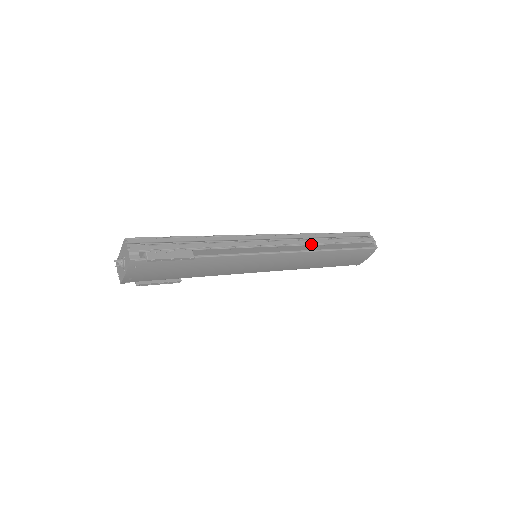
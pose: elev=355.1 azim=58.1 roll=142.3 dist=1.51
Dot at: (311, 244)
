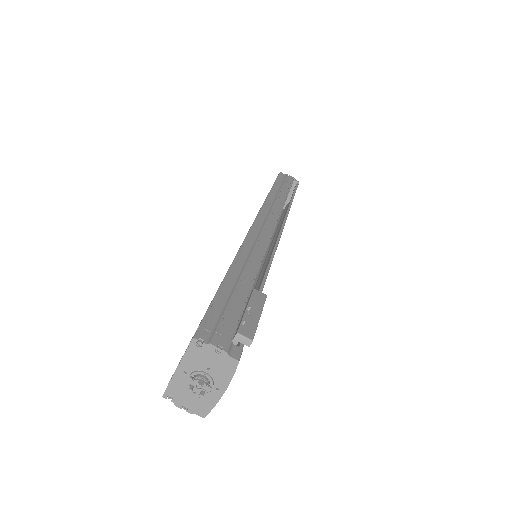
Dot at: (282, 208)
